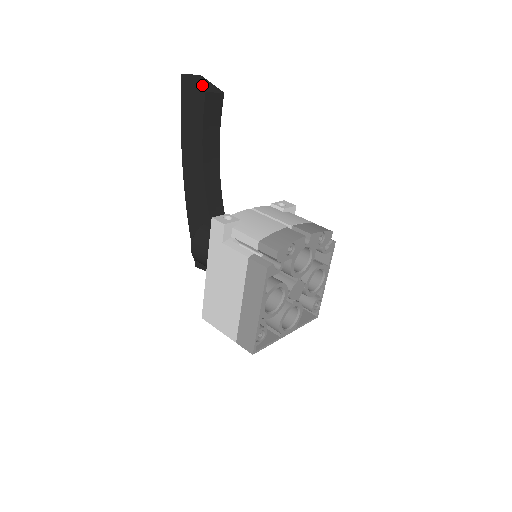
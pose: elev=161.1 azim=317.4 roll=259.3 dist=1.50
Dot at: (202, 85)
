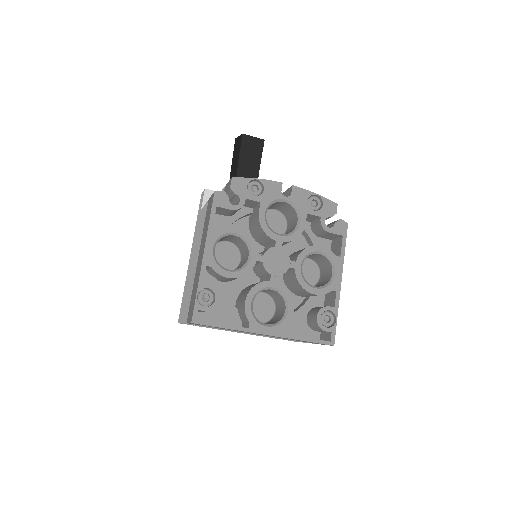
Dot at: occluded
